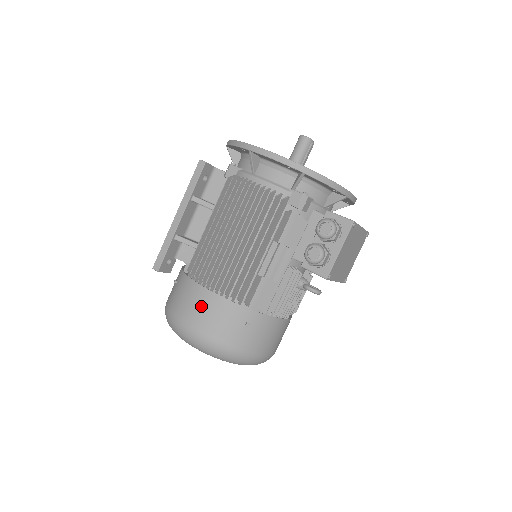
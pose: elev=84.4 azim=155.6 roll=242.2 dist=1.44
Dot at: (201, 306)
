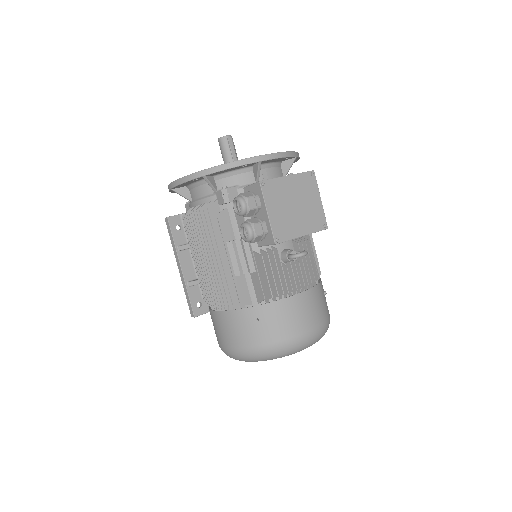
Dot at: (221, 327)
